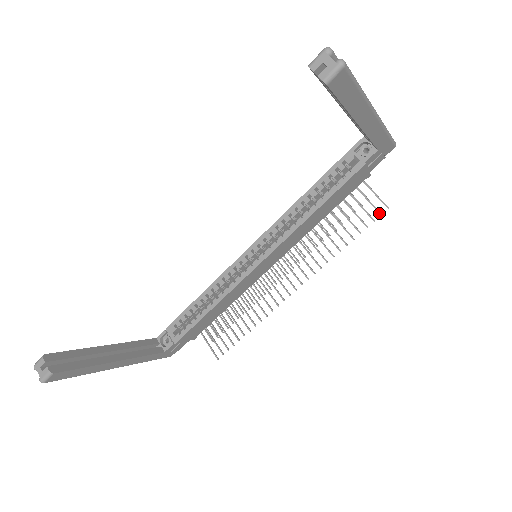
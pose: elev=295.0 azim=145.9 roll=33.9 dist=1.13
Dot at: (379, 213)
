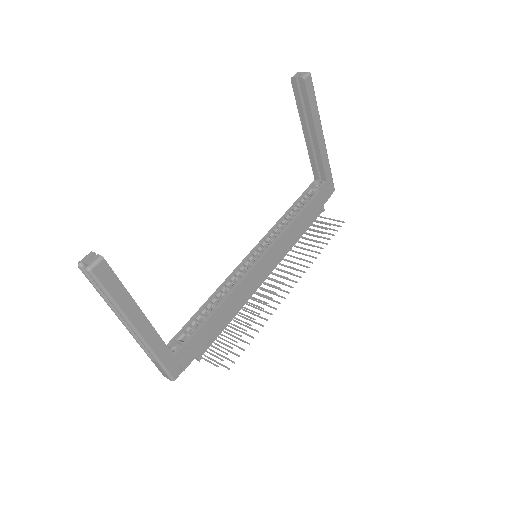
Dot at: (339, 226)
